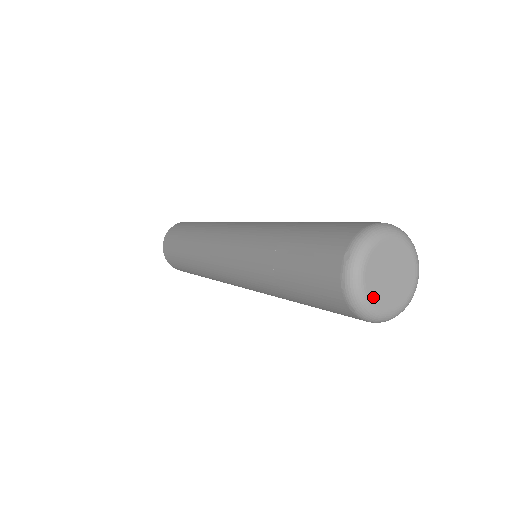
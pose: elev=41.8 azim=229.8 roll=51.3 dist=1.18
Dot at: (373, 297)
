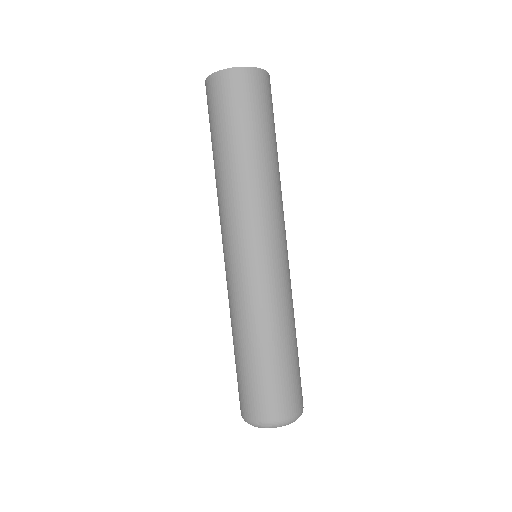
Dot at: occluded
